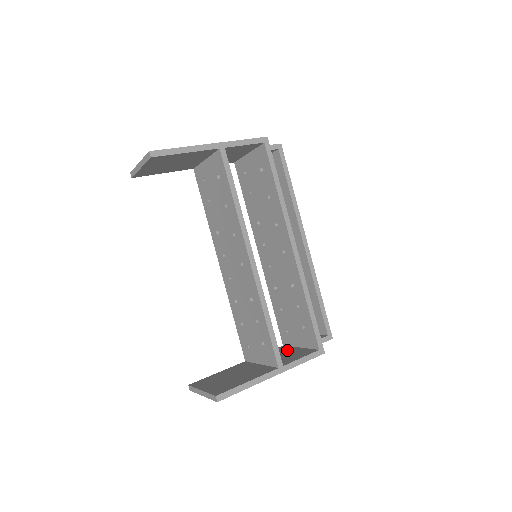
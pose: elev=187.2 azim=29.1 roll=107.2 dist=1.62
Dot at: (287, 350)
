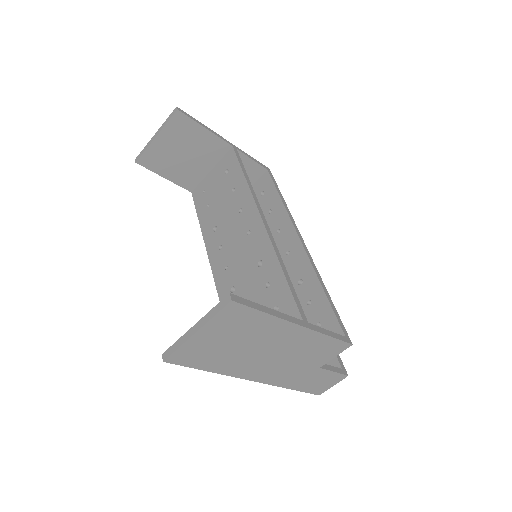
Dot at: occluded
